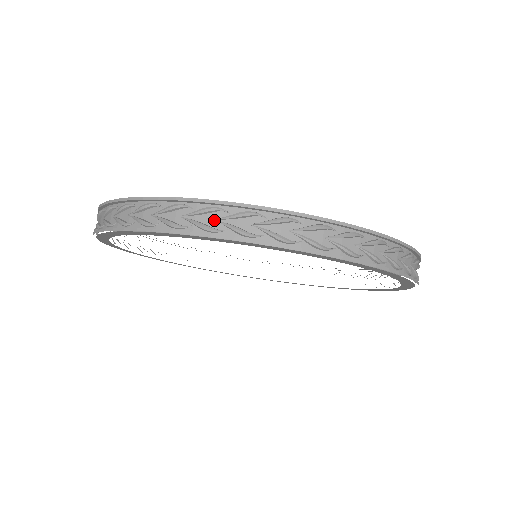
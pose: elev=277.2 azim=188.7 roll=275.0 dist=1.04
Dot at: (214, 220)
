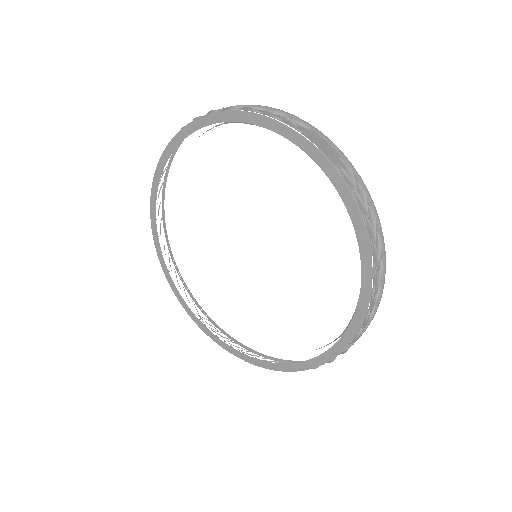
Dot at: occluded
